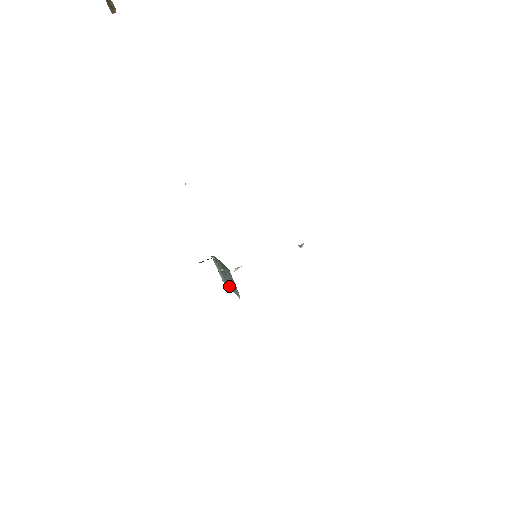
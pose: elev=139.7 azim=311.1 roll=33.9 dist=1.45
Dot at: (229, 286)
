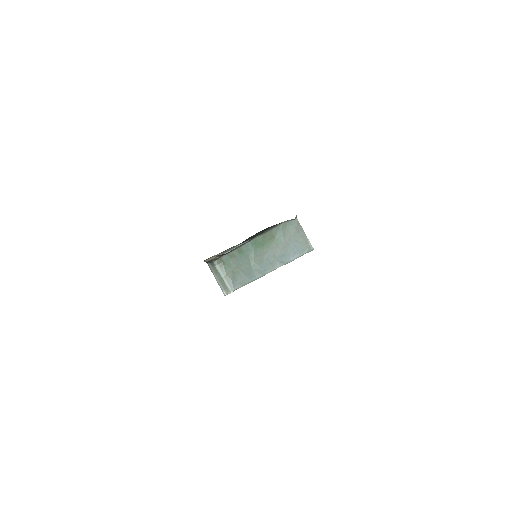
Dot at: (260, 274)
